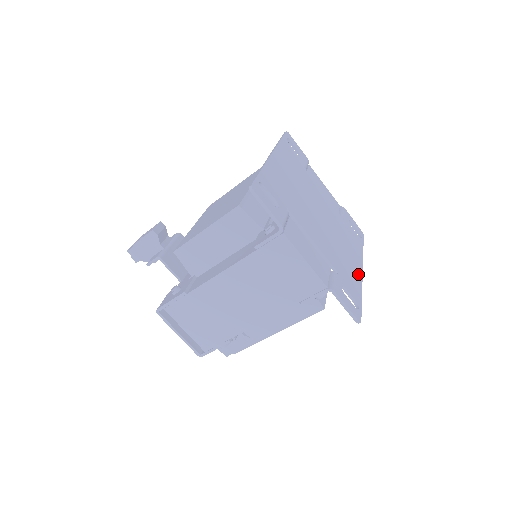
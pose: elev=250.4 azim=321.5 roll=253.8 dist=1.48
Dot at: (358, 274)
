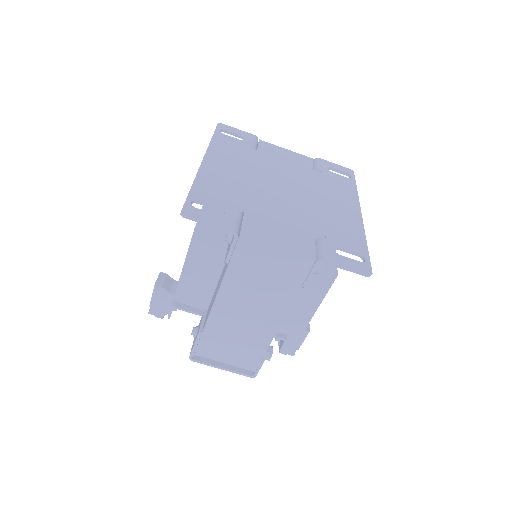
Dot at: (355, 221)
